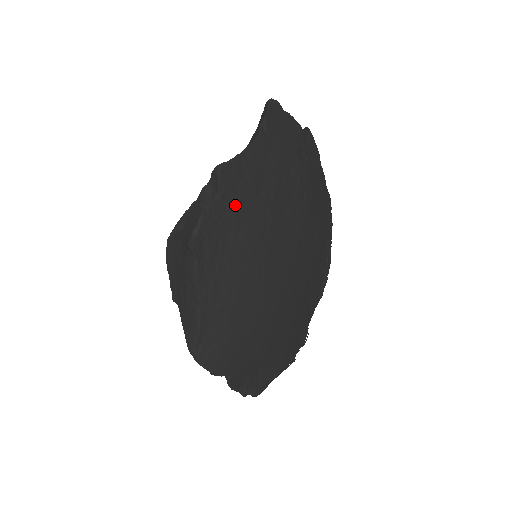
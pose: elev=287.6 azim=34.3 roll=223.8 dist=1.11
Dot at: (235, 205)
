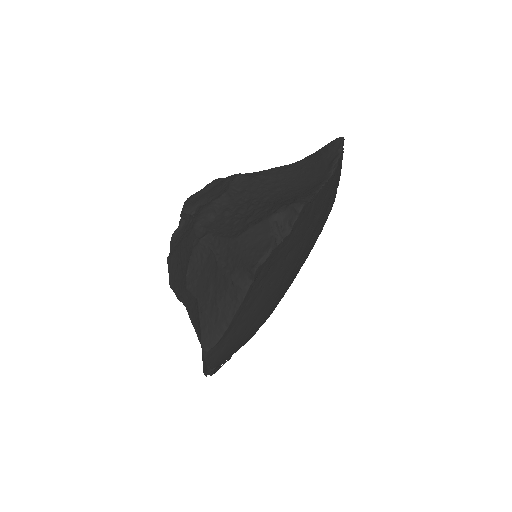
Dot at: (294, 238)
